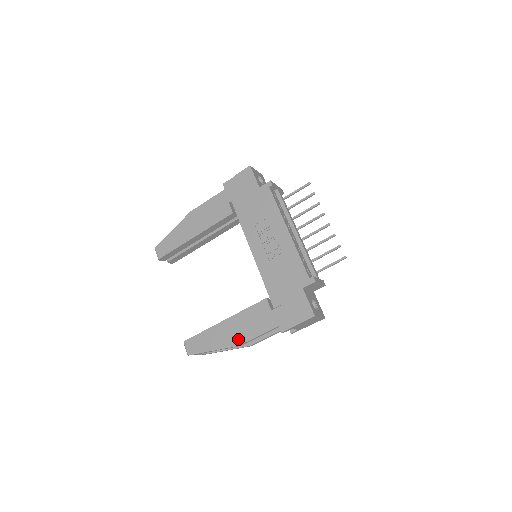
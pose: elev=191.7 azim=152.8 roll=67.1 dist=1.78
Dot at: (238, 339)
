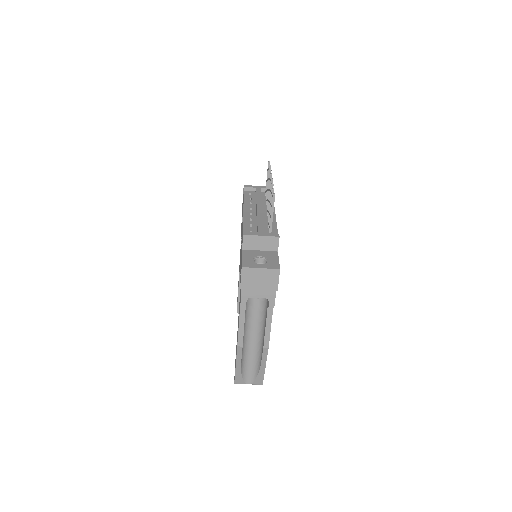
Dot at: (237, 339)
